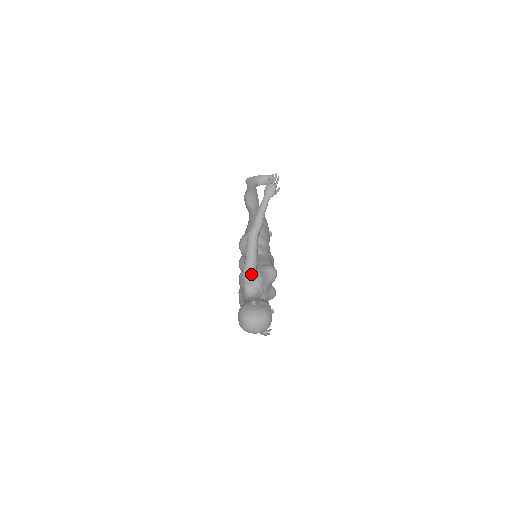
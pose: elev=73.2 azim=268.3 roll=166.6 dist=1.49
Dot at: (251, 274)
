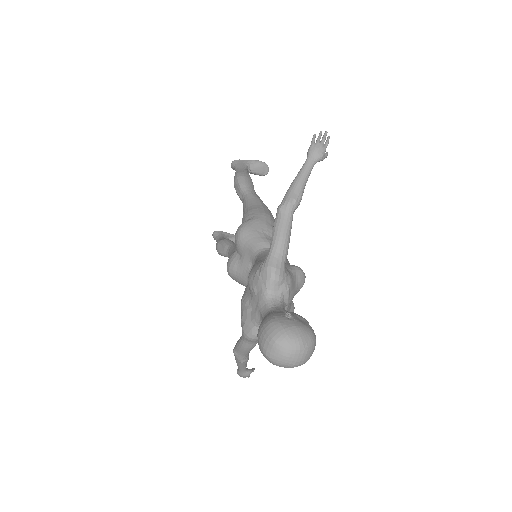
Dot at: (279, 270)
